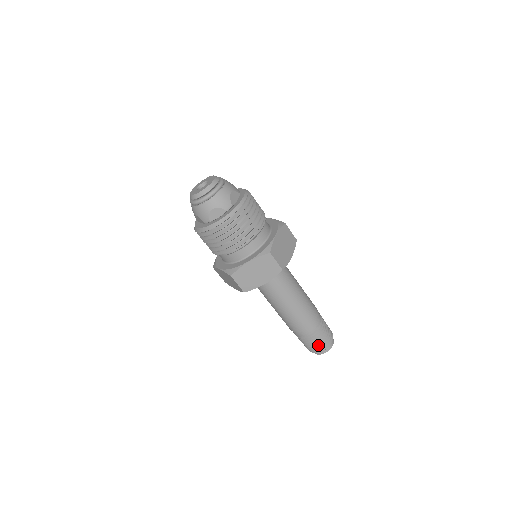
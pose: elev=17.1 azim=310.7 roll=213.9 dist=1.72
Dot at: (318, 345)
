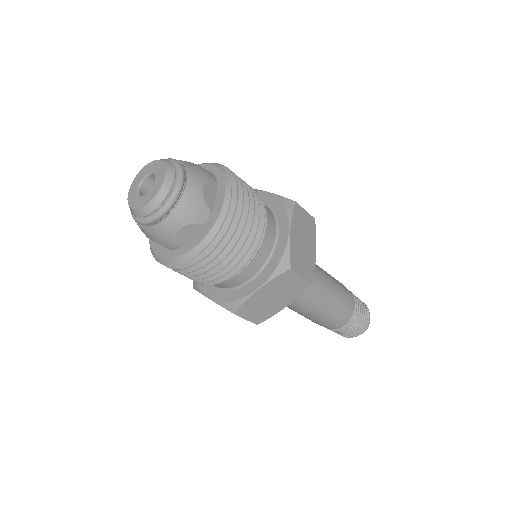
Dot at: (354, 330)
